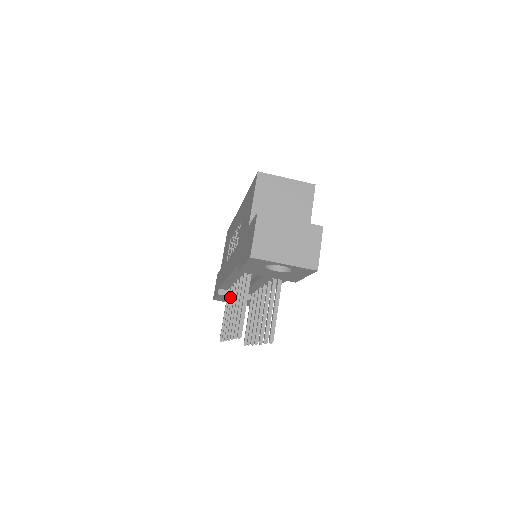
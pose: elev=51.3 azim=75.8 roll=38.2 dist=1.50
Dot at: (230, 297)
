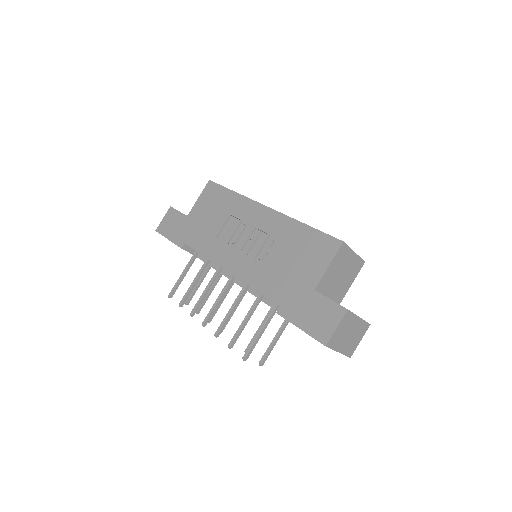
Dot at: (203, 269)
